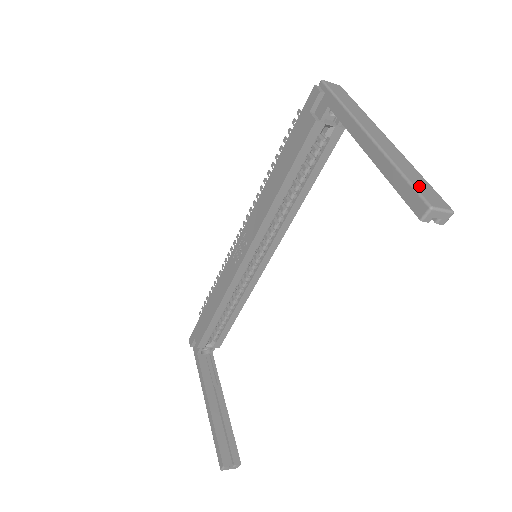
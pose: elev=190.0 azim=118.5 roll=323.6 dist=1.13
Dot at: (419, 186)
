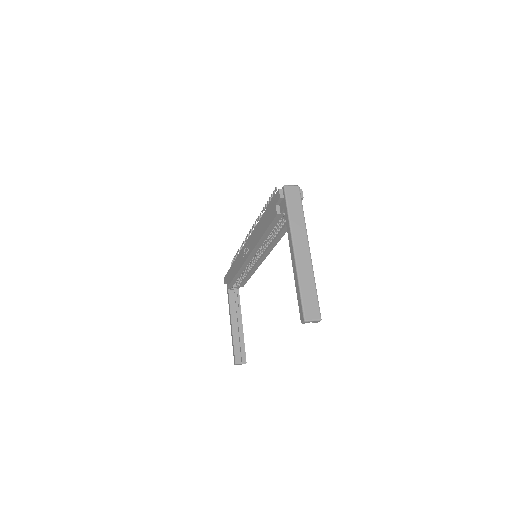
Dot at: (306, 302)
